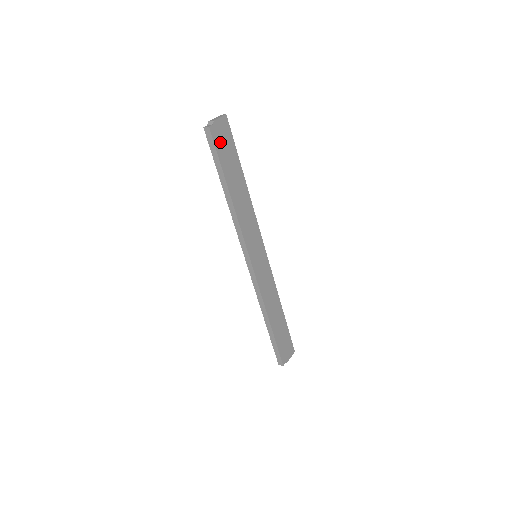
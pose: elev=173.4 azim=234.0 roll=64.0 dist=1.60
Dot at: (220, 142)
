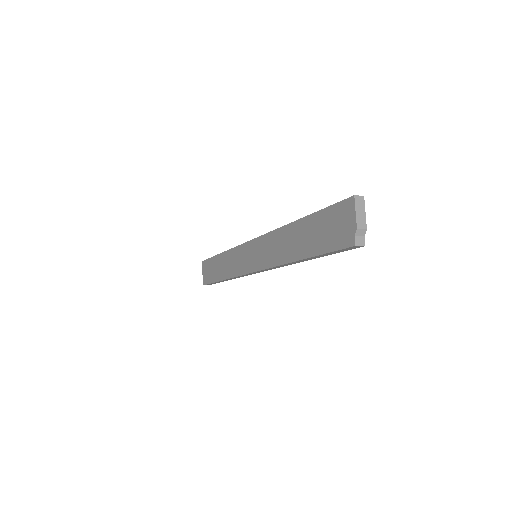
Dot at: occluded
